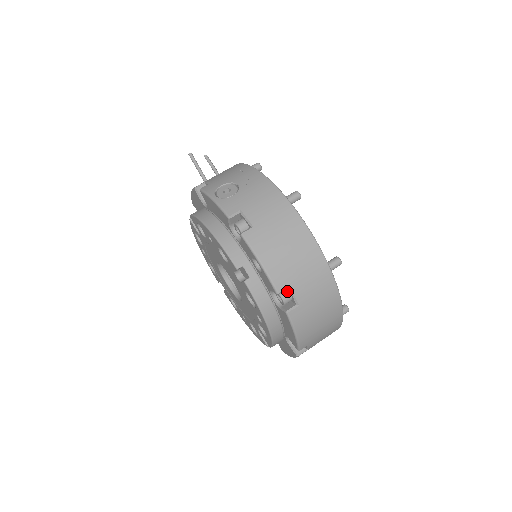
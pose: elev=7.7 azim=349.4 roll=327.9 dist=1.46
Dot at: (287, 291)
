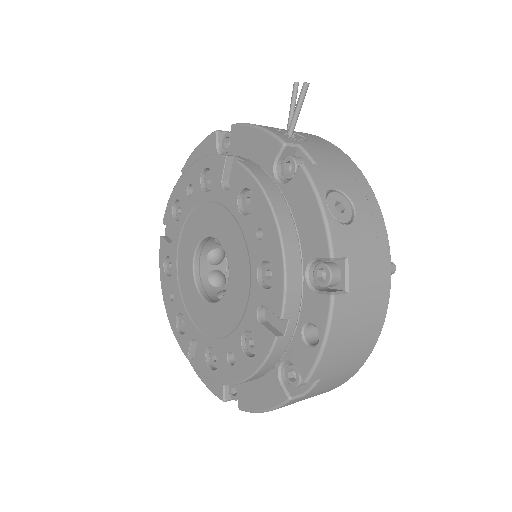
Dot at: occluded
